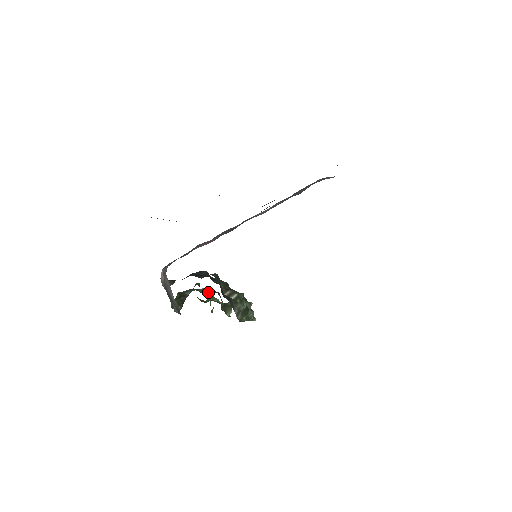
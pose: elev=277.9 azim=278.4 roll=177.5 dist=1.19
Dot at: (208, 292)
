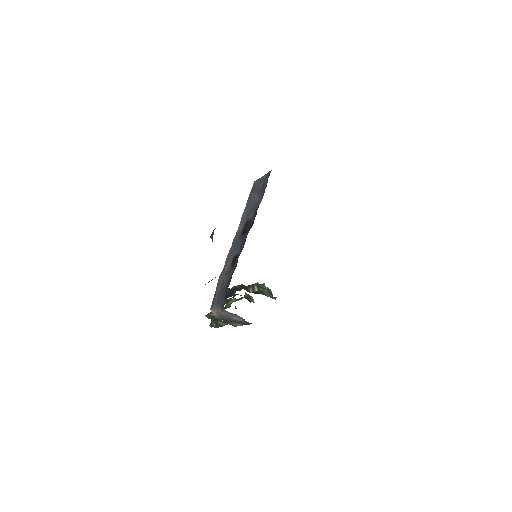
Dot at: (229, 299)
